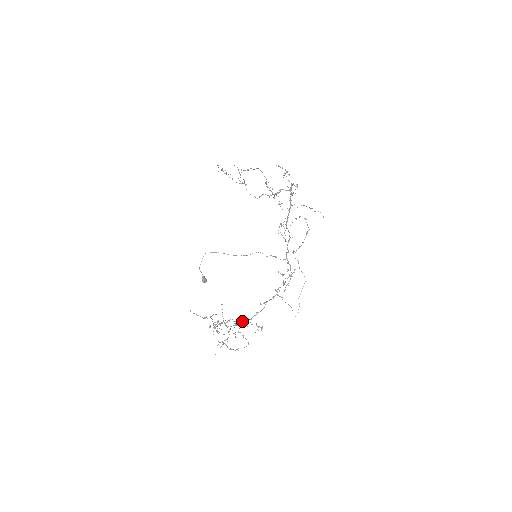
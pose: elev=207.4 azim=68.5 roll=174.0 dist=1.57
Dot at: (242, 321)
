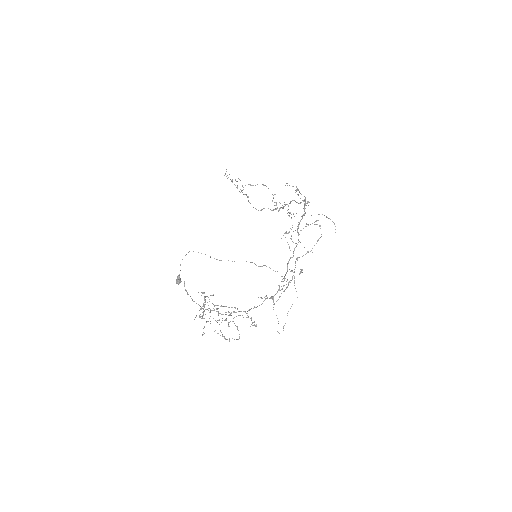
Dot at: occluded
